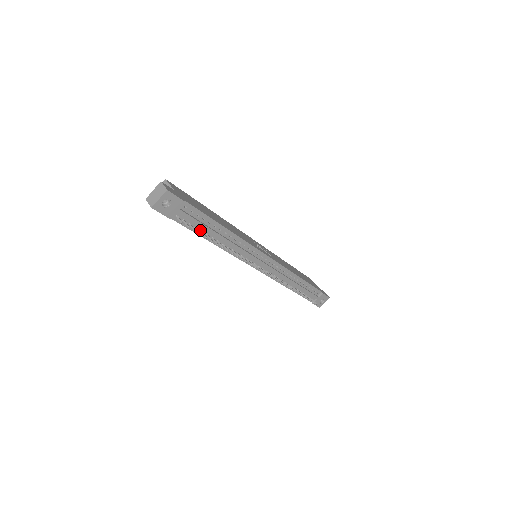
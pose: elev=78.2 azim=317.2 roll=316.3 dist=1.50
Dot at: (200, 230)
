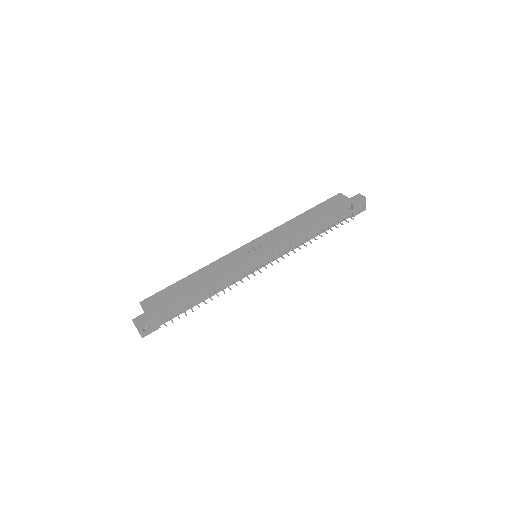
Dot at: (187, 307)
